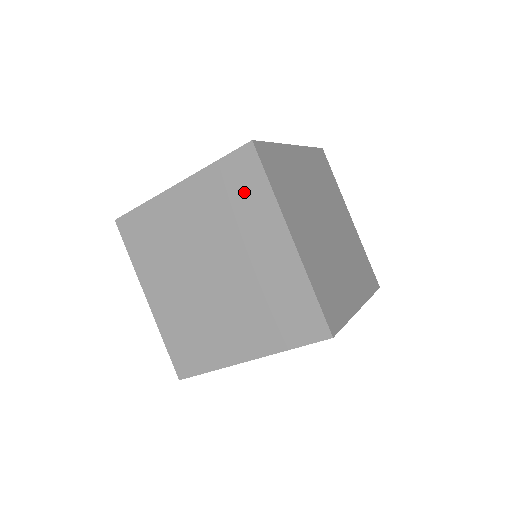
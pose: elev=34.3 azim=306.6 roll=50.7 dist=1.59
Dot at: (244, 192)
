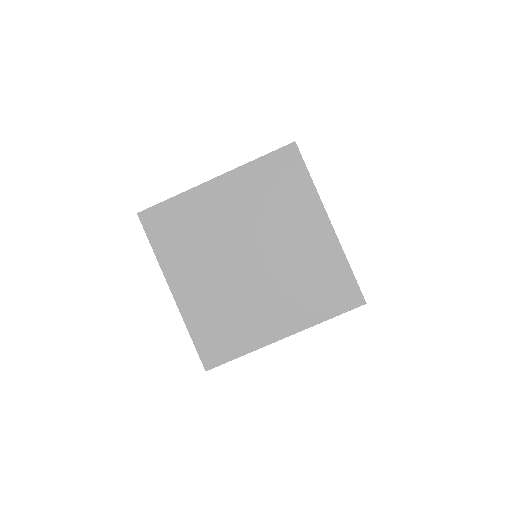
Dot at: occluded
